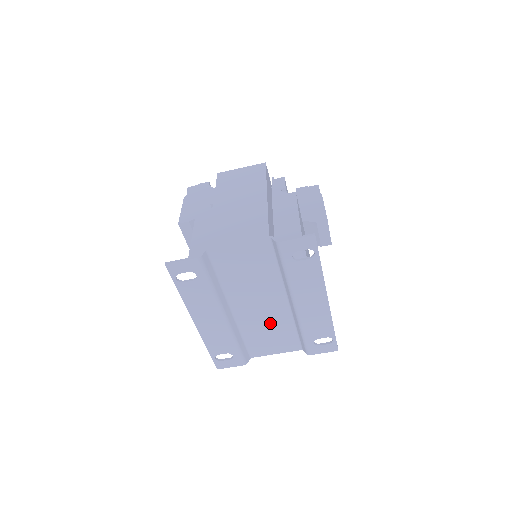
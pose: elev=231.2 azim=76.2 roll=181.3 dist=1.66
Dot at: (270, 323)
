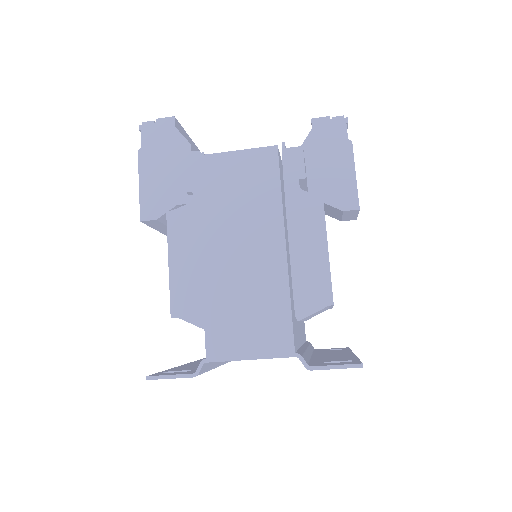
Dot at: occluded
